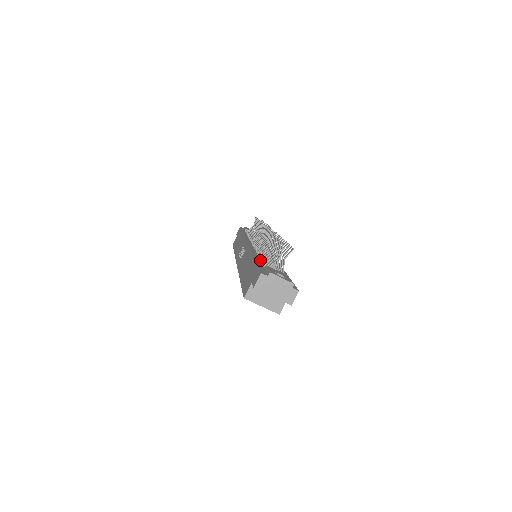
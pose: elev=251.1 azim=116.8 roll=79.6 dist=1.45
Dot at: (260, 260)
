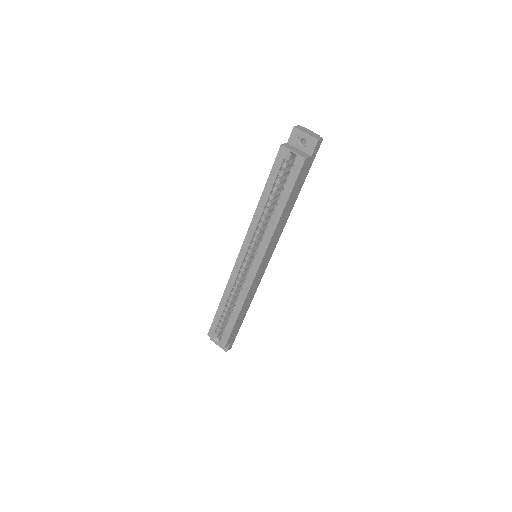
Dot at: occluded
